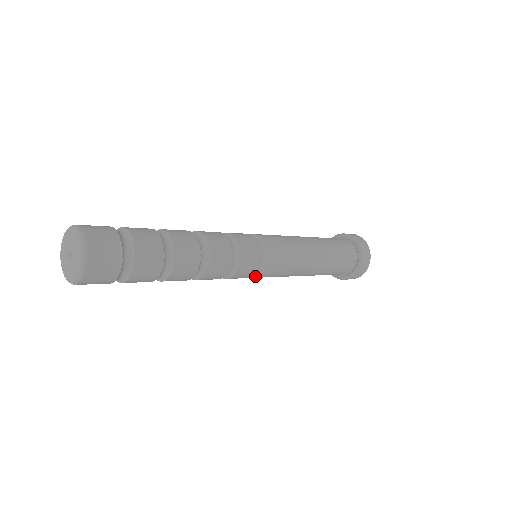
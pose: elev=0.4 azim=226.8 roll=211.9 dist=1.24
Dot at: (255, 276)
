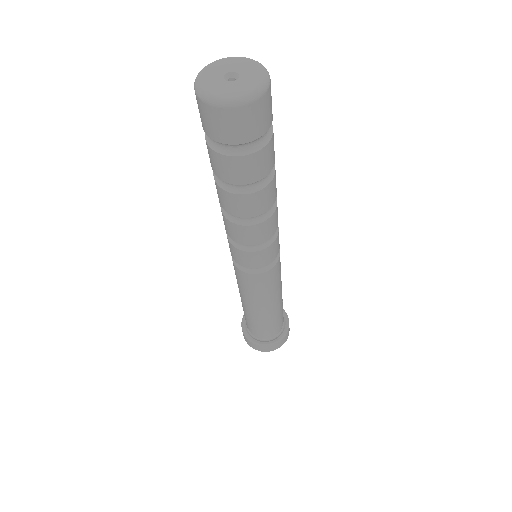
Dot at: (269, 268)
